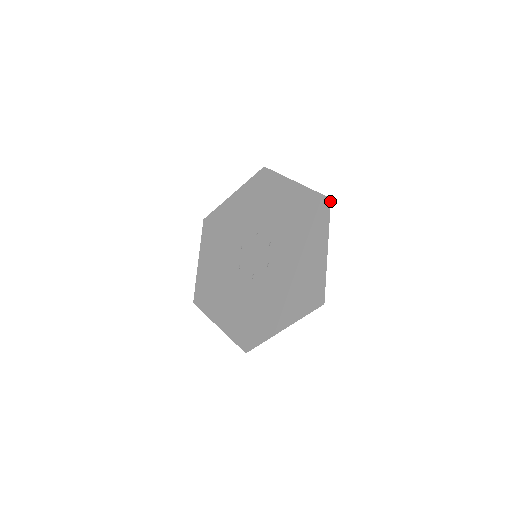
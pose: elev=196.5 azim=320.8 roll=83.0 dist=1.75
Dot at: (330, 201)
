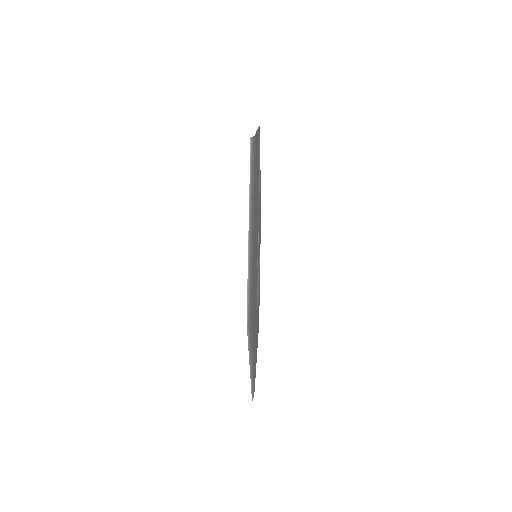
Dot at: occluded
